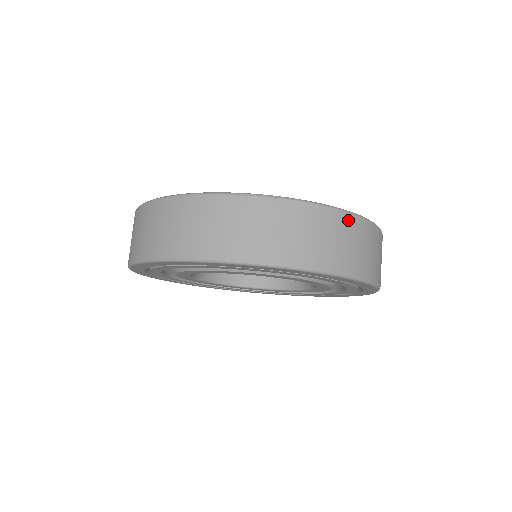
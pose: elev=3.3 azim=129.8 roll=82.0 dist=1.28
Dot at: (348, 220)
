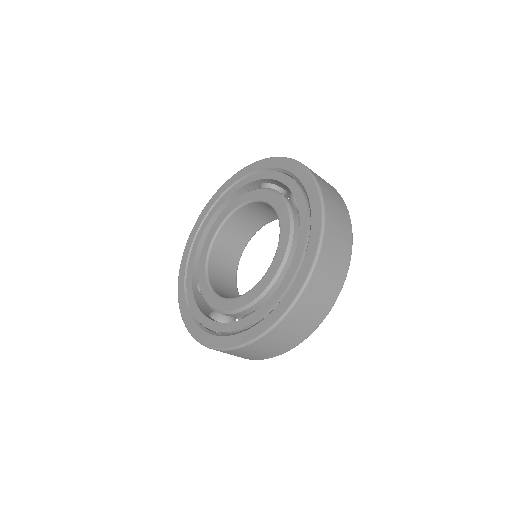
Dot at: (238, 351)
